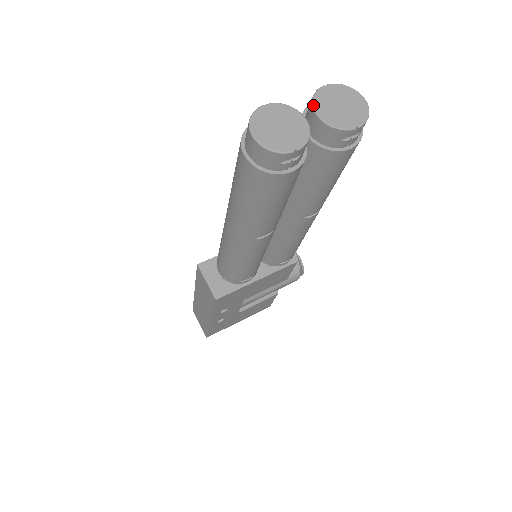
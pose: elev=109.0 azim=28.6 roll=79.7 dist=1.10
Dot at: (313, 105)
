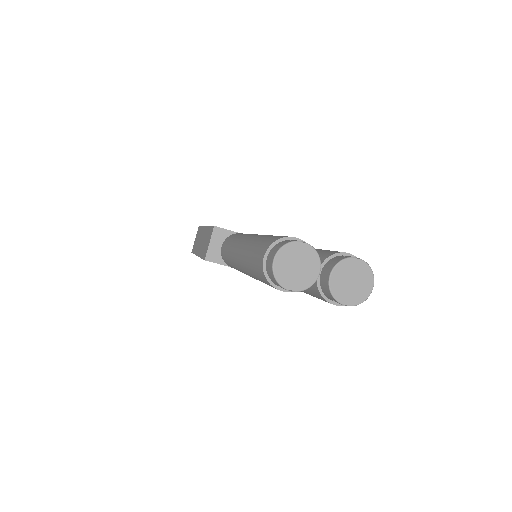
Dot at: (334, 267)
